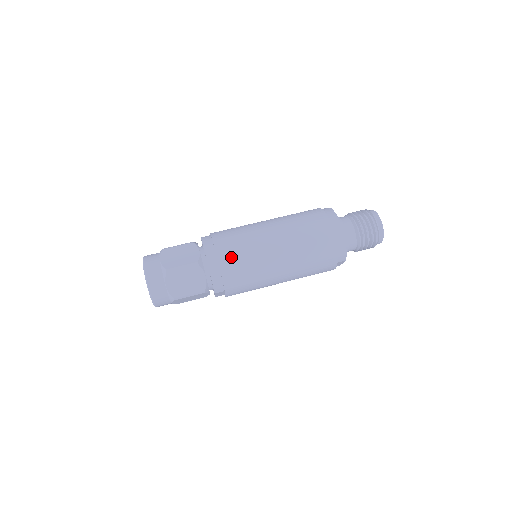
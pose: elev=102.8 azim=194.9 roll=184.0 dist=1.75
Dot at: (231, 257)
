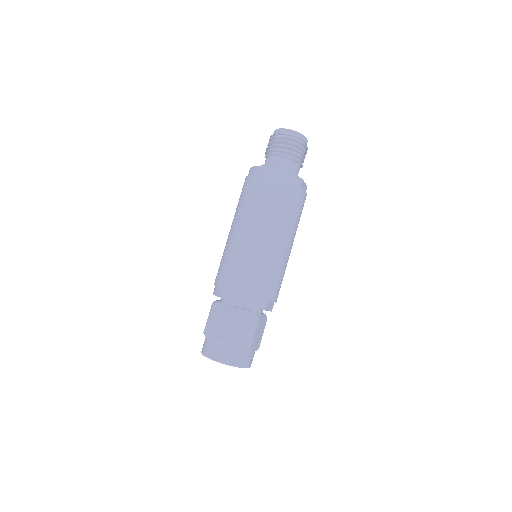
Dot at: (240, 278)
